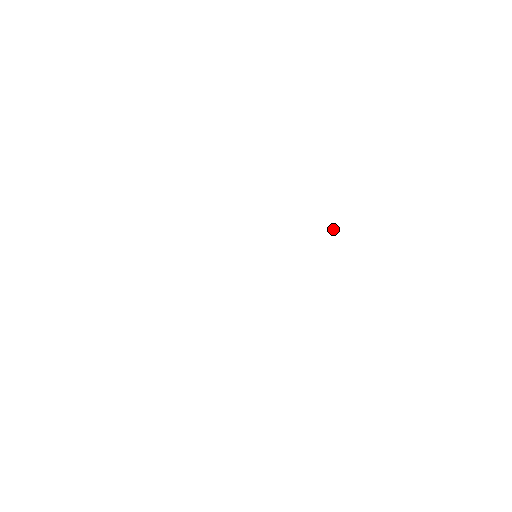
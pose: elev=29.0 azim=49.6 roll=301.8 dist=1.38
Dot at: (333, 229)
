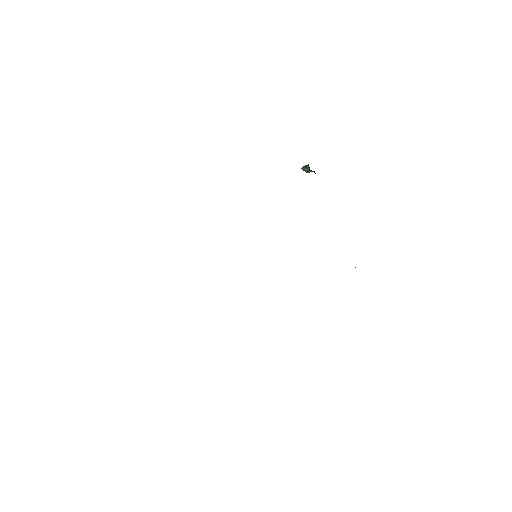
Dot at: (307, 169)
